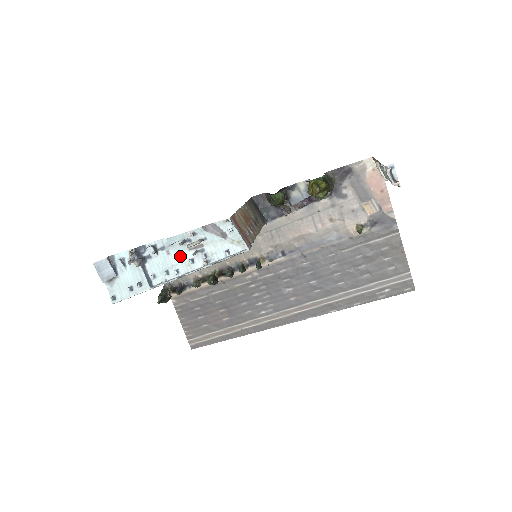
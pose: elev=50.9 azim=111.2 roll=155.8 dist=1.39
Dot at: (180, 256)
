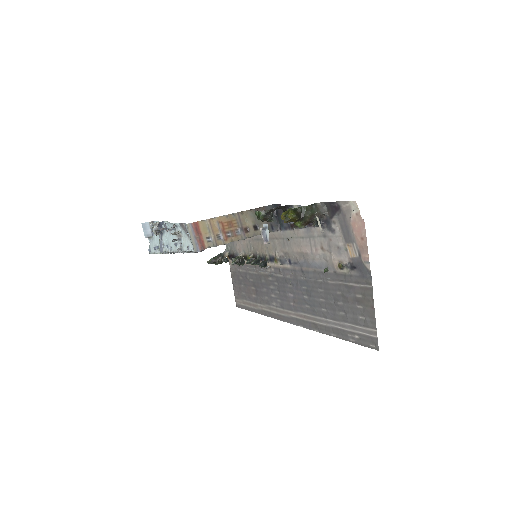
Dot at: (173, 238)
